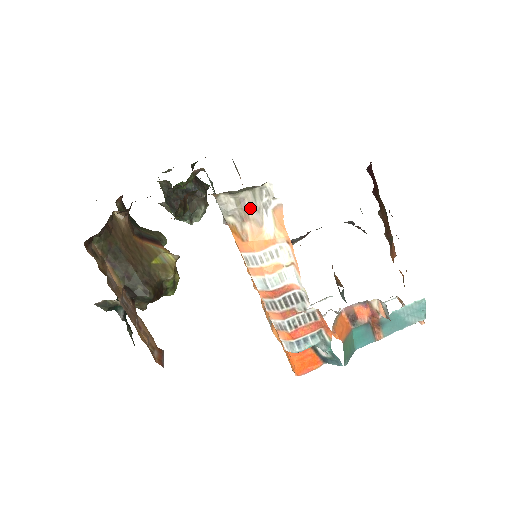
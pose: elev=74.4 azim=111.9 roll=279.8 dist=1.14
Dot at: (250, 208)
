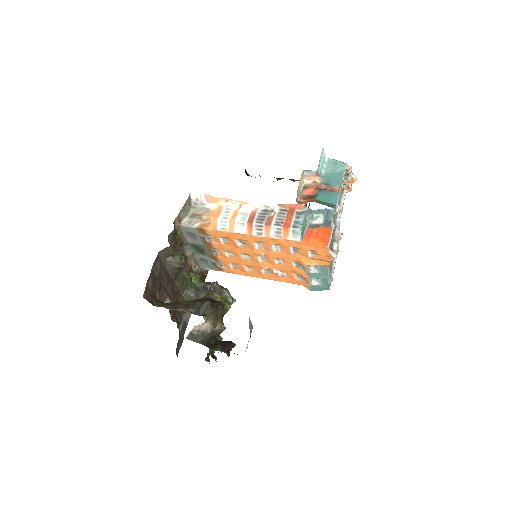
Dot at: (198, 212)
